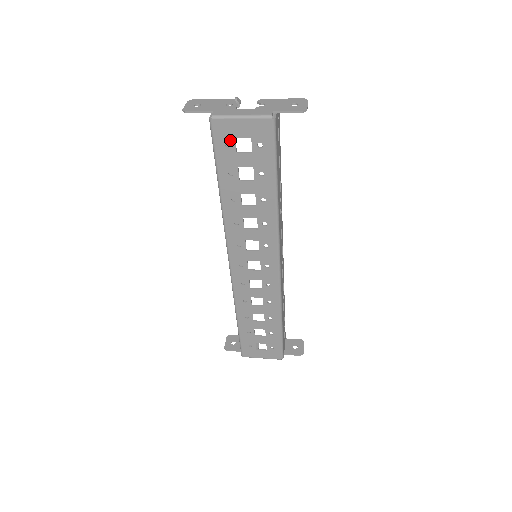
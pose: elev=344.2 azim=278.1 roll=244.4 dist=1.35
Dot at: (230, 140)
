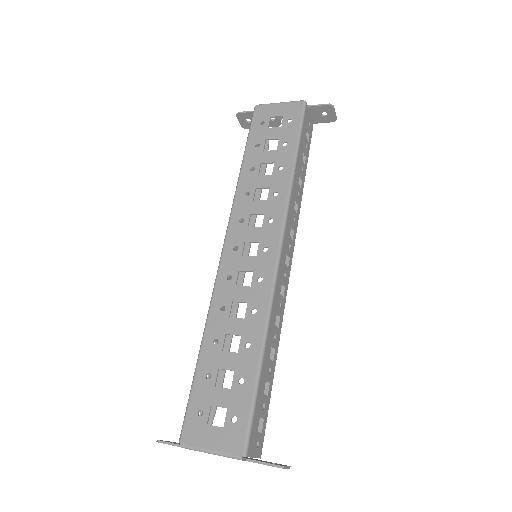
Dot at: (266, 119)
